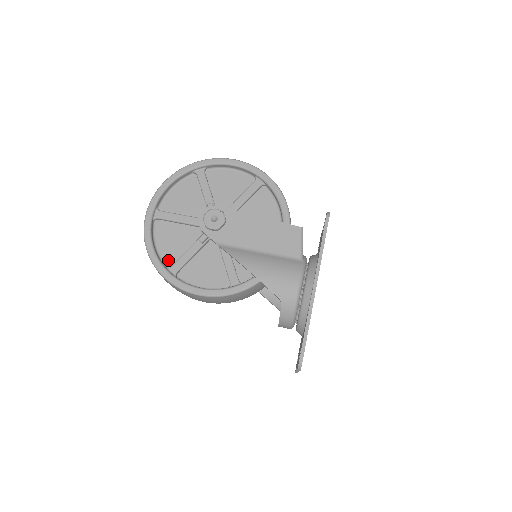
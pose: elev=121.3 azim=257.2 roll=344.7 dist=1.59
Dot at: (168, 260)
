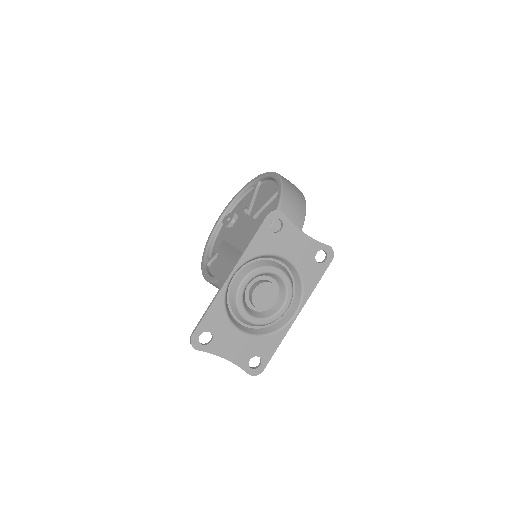
Dot at: occluded
